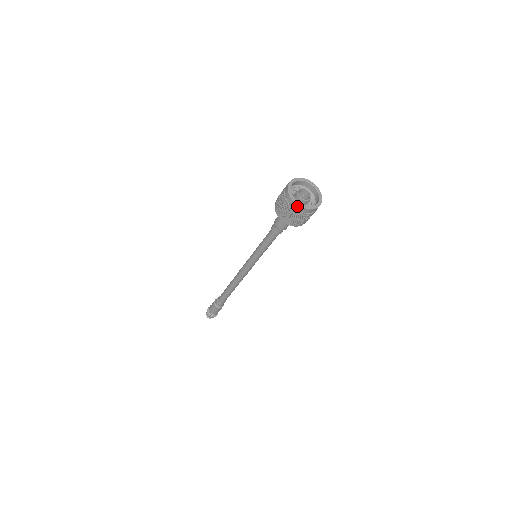
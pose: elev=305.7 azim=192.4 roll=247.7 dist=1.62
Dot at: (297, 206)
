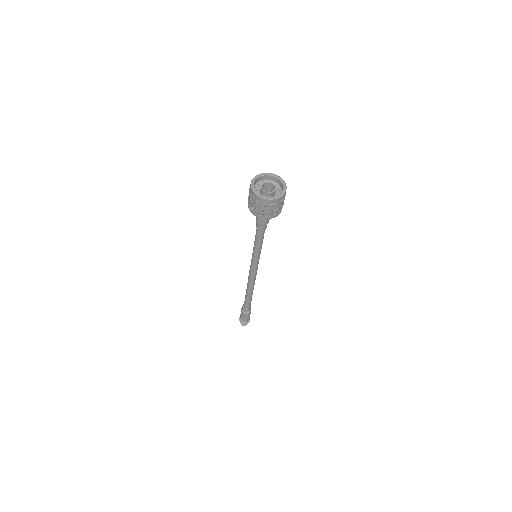
Dot at: (265, 200)
